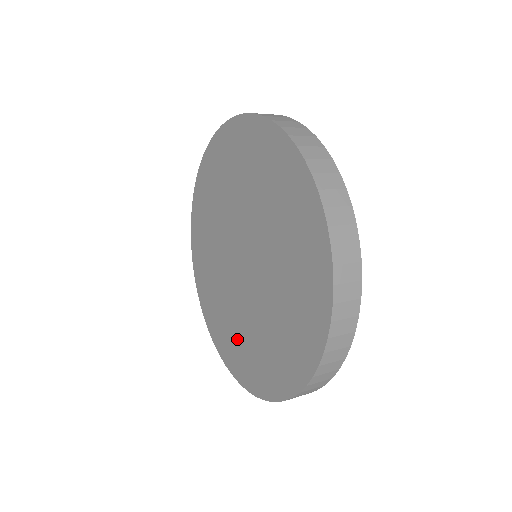
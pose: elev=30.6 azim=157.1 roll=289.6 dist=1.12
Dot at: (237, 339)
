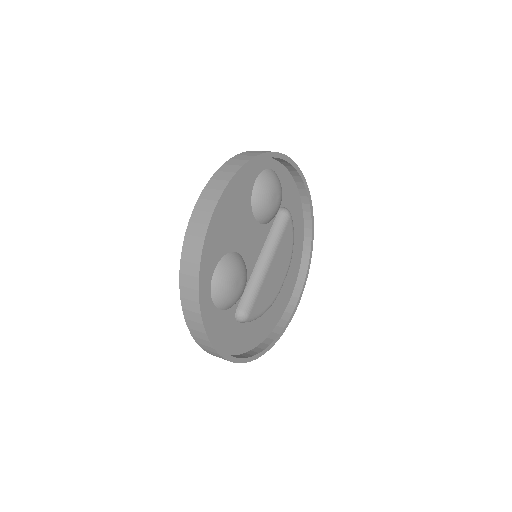
Dot at: occluded
